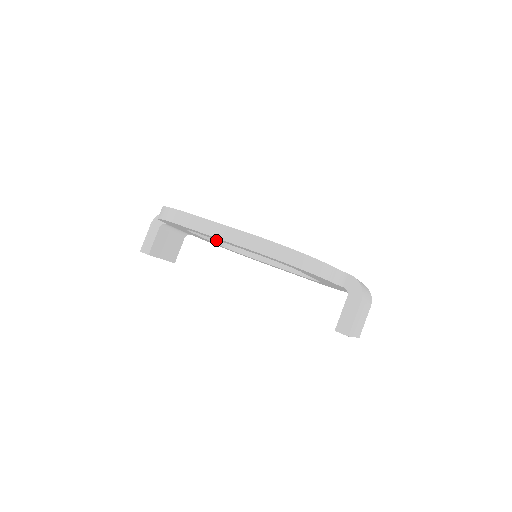
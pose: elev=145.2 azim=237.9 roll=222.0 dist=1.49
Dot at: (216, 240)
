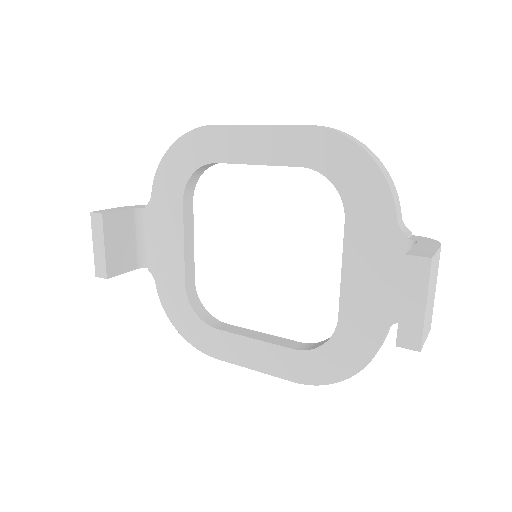
Dot at: (187, 269)
